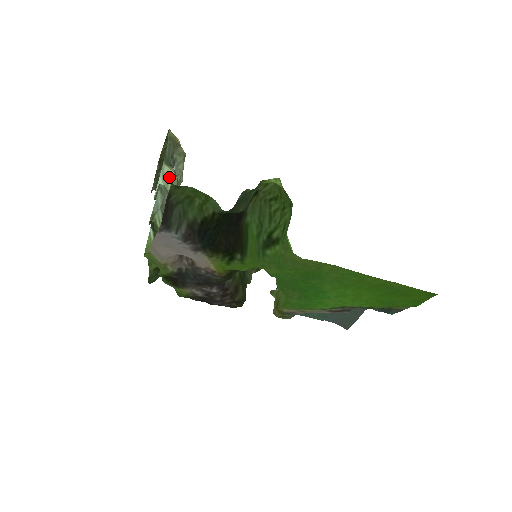
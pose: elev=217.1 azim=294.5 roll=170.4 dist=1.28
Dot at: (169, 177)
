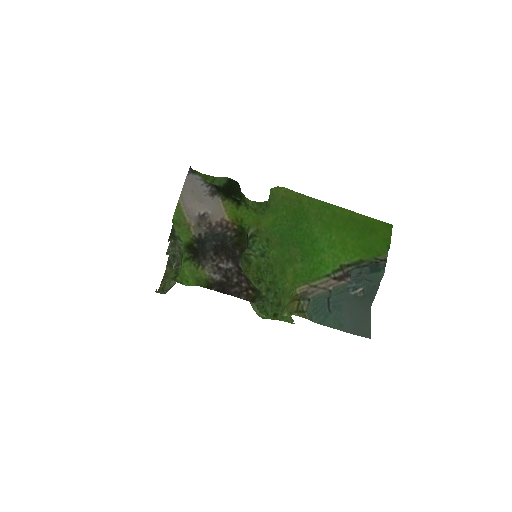
Dot at: occluded
